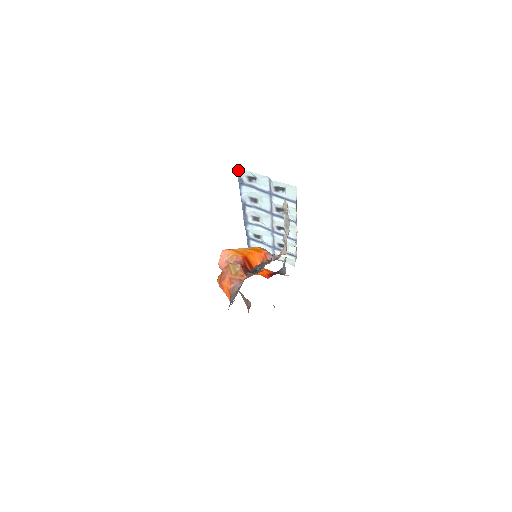
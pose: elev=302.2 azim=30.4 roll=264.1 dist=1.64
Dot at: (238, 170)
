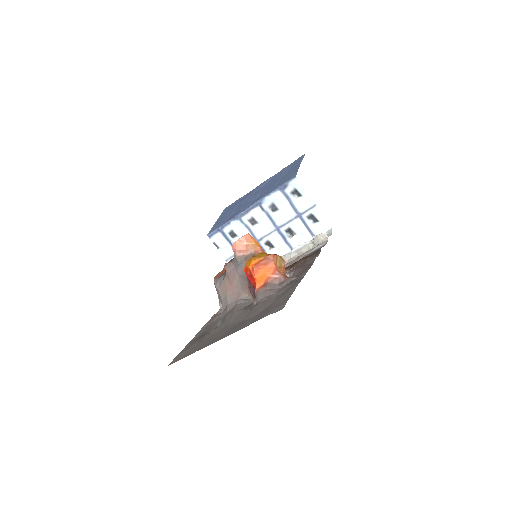
Dot at: (294, 178)
